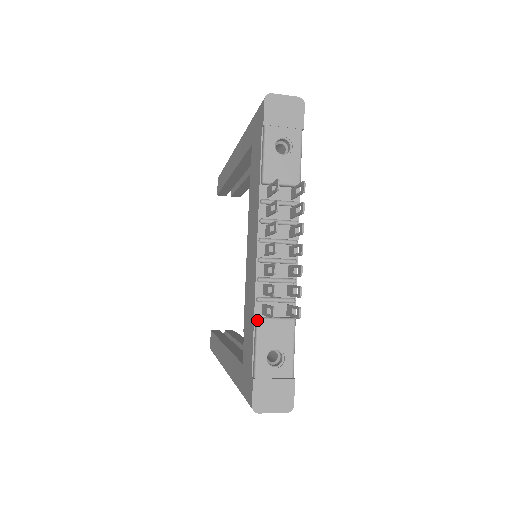
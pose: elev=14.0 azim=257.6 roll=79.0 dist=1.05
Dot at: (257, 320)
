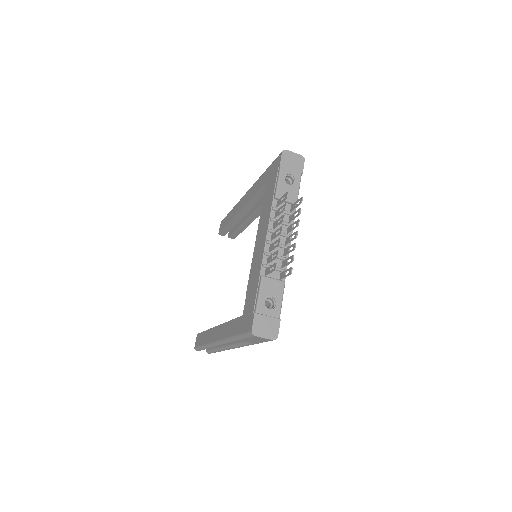
Dot at: (262, 277)
